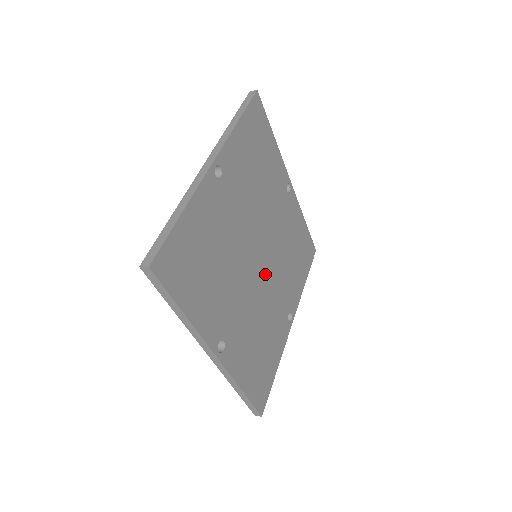
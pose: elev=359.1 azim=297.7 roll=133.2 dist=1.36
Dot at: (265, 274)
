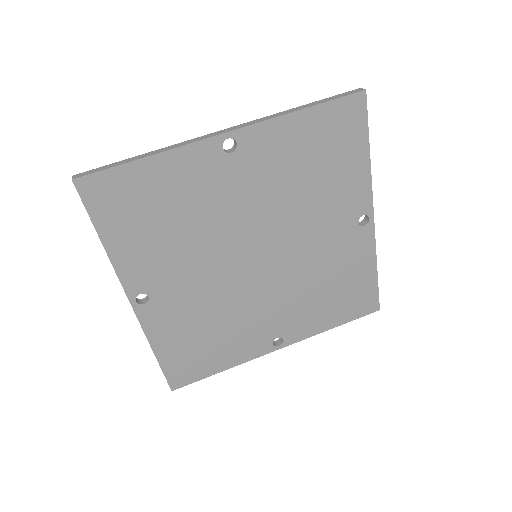
Dot at: (257, 279)
